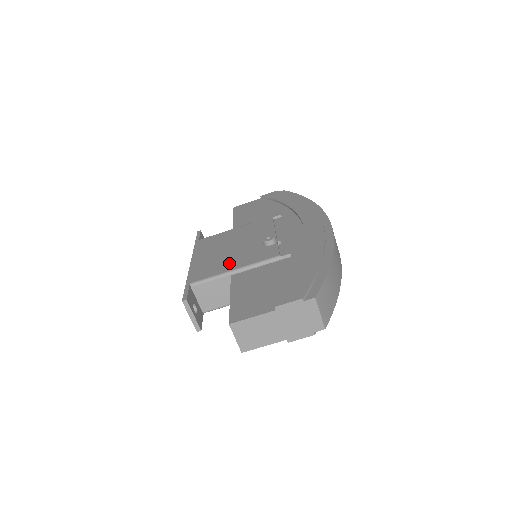
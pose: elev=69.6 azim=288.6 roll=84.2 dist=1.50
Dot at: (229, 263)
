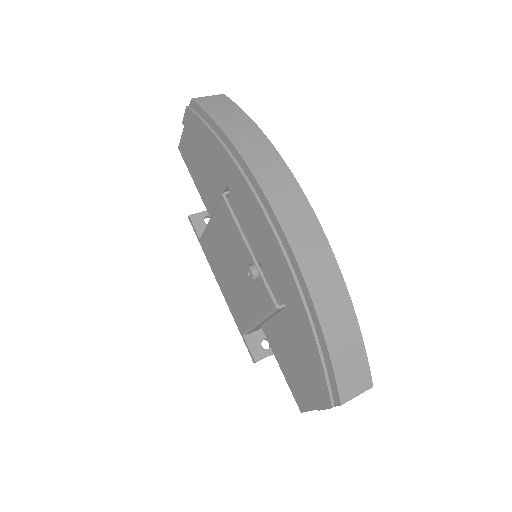
Dot at: (247, 307)
